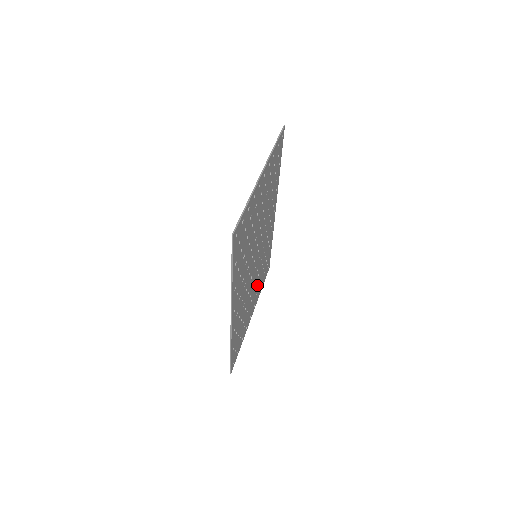
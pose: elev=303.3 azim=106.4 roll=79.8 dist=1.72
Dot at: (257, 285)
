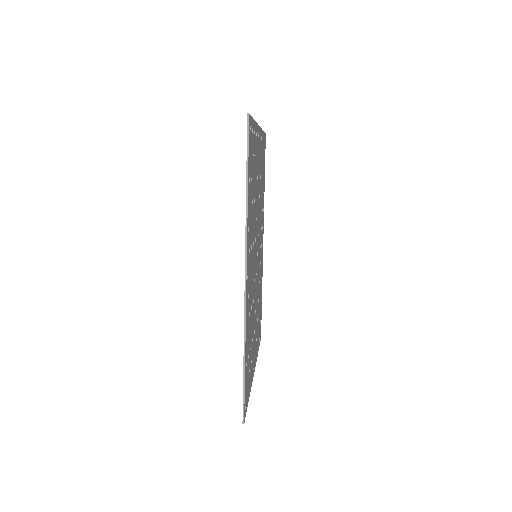
Dot at: (256, 324)
